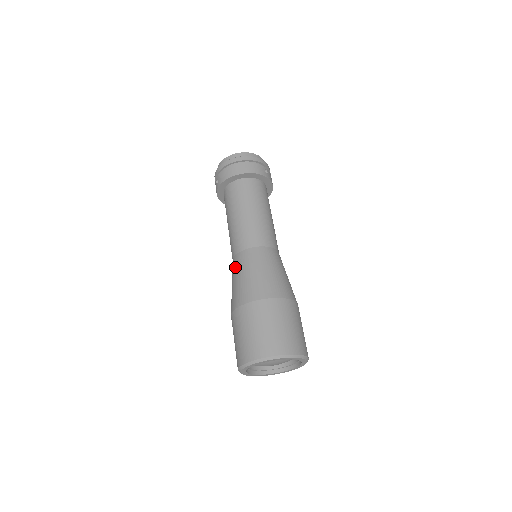
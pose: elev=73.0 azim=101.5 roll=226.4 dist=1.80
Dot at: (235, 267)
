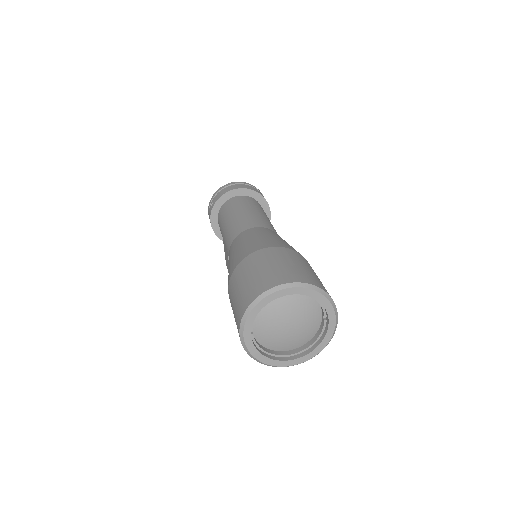
Dot at: (233, 246)
